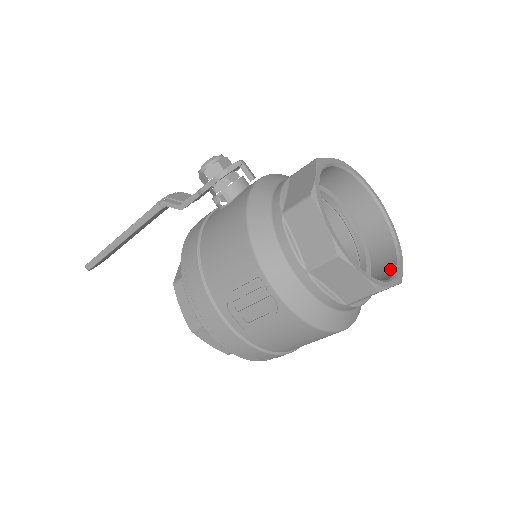
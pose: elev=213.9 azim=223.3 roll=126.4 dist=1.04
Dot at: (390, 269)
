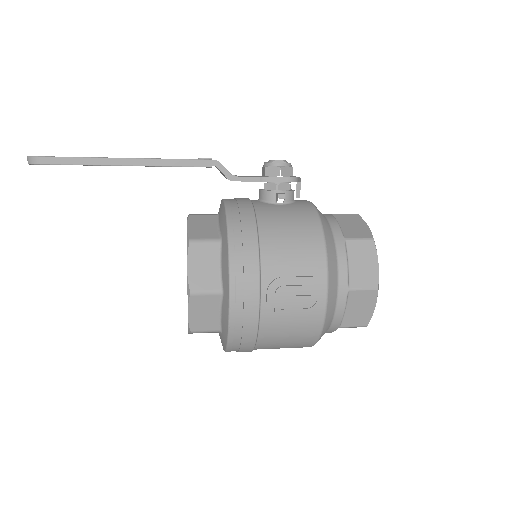
Dot at: occluded
